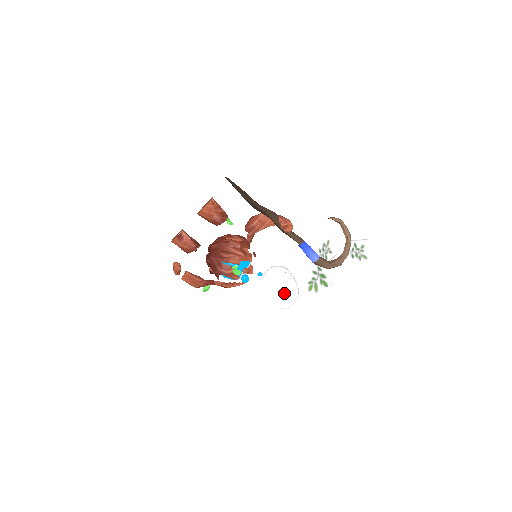
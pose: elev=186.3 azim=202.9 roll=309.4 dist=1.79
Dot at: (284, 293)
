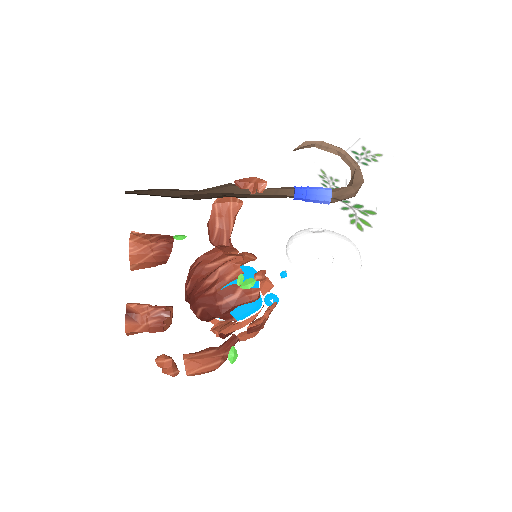
Dot at: (336, 251)
